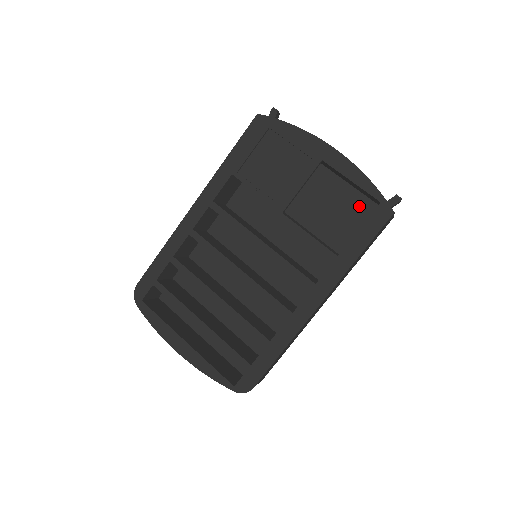
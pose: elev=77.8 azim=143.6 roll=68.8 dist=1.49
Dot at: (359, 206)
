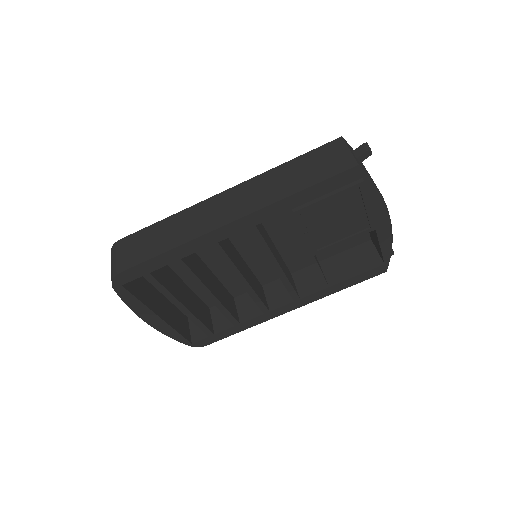
Dot at: occluded
